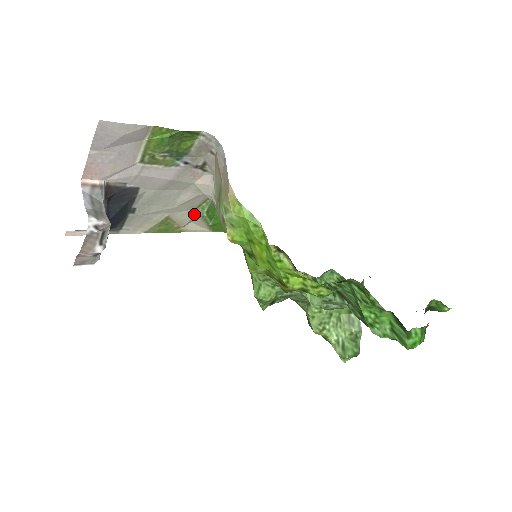
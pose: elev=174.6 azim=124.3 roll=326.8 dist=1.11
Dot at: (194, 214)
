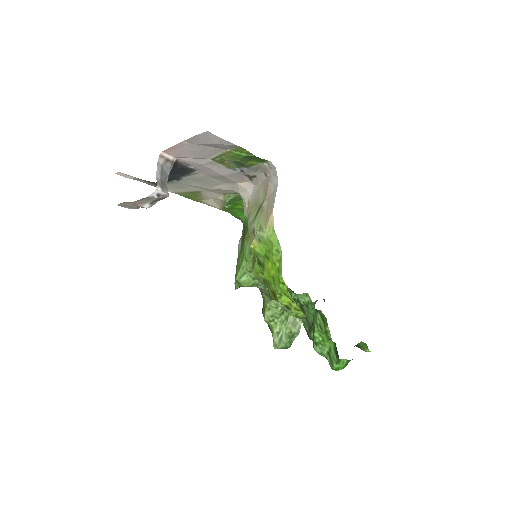
Dot at: (219, 196)
